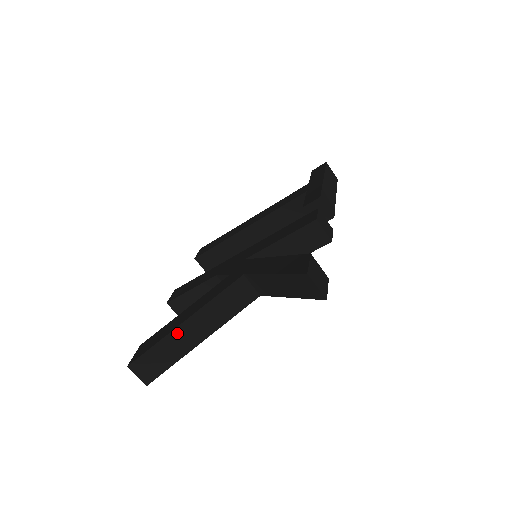
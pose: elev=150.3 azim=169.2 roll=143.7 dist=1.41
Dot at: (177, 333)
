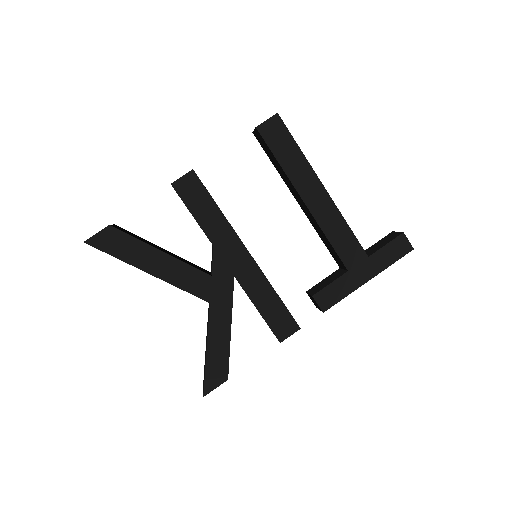
Dot at: (136, 267)
